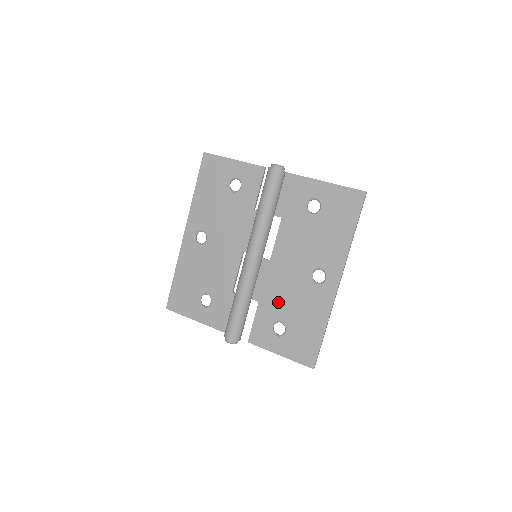
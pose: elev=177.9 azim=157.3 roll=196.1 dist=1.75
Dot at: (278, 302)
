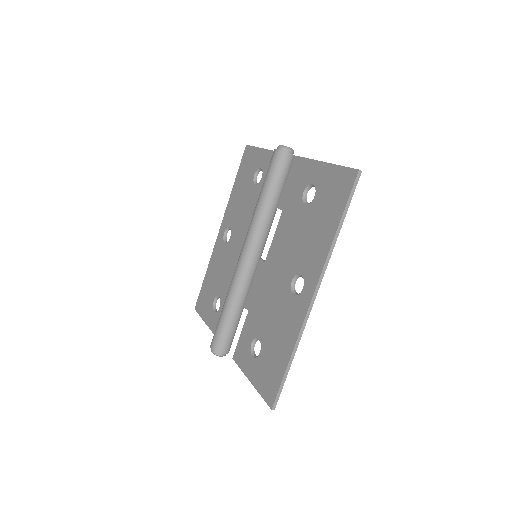
Dot at: (261, 314)
